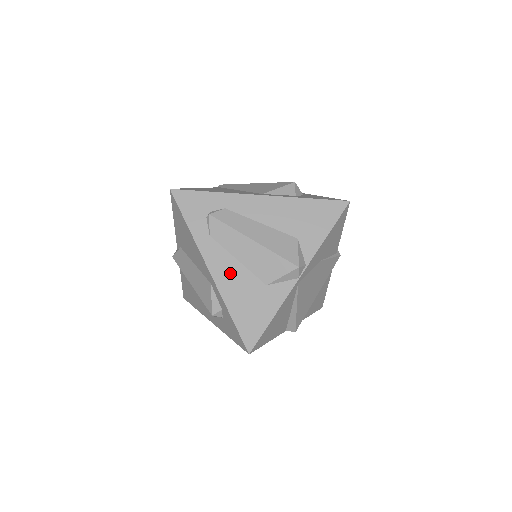
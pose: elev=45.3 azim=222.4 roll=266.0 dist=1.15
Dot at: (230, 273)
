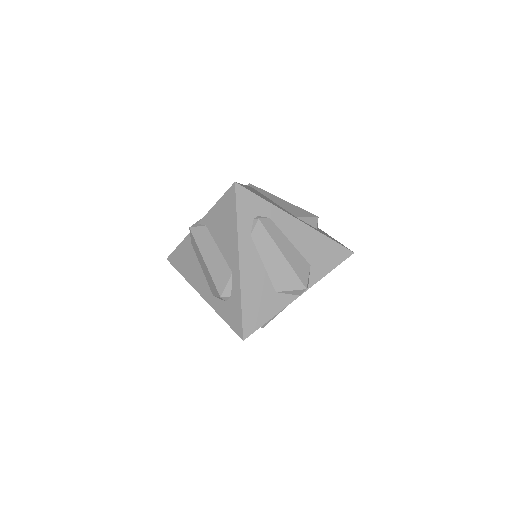
Dot at: (254, 272)
